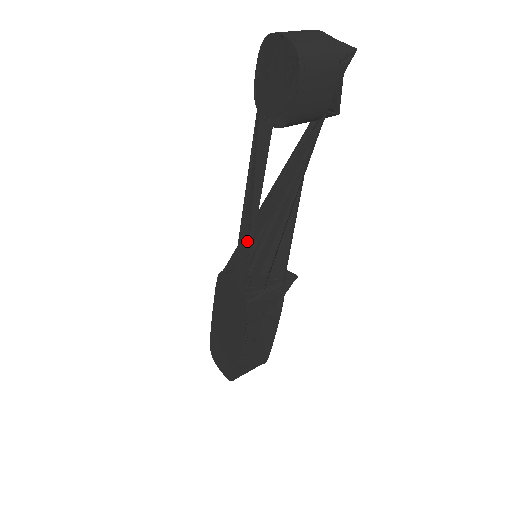
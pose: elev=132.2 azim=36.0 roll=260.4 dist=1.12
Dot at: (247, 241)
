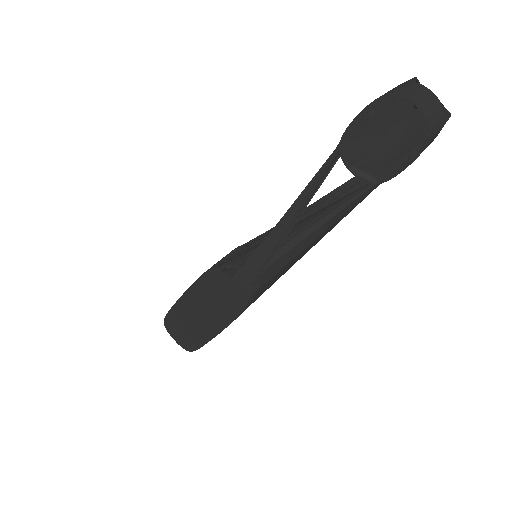
Dot at: (269, 256)
